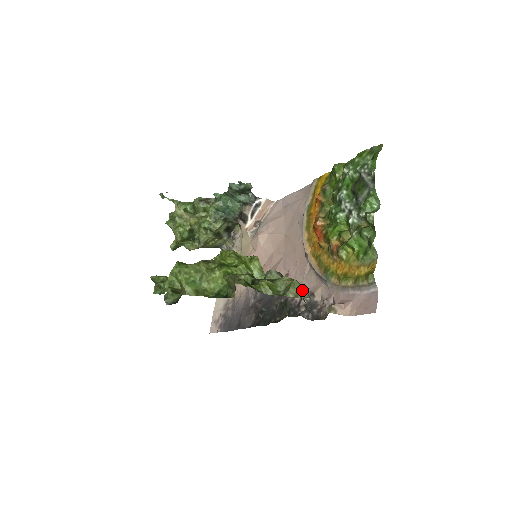
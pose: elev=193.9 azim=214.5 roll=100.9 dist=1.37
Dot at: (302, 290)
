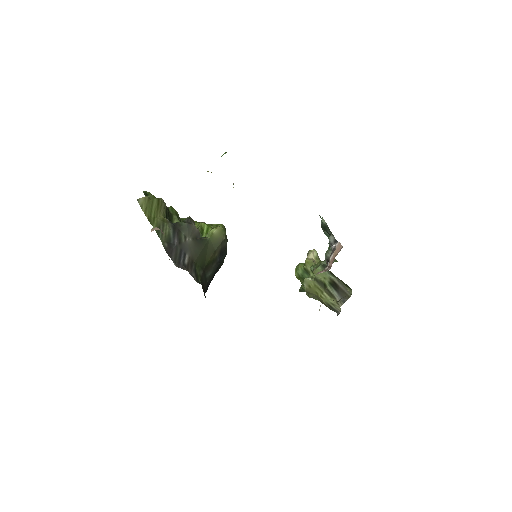
Dot at: (145, 198)
